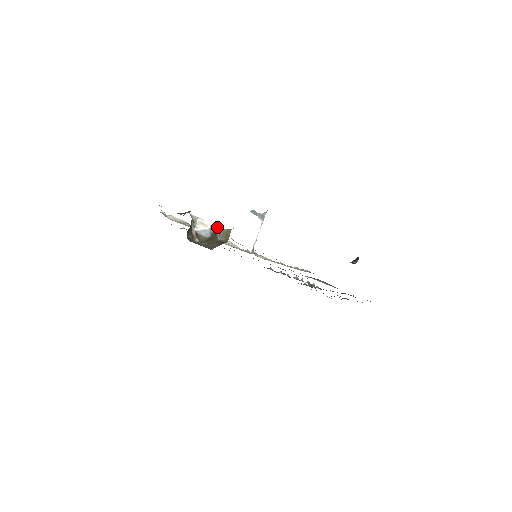
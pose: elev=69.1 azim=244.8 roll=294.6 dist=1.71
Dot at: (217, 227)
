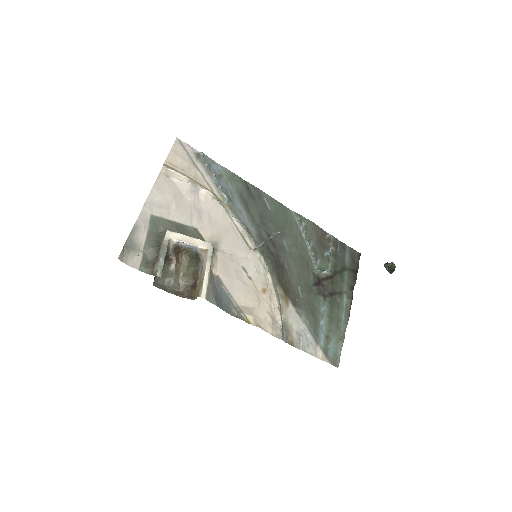
Dot at: (203, 250)
